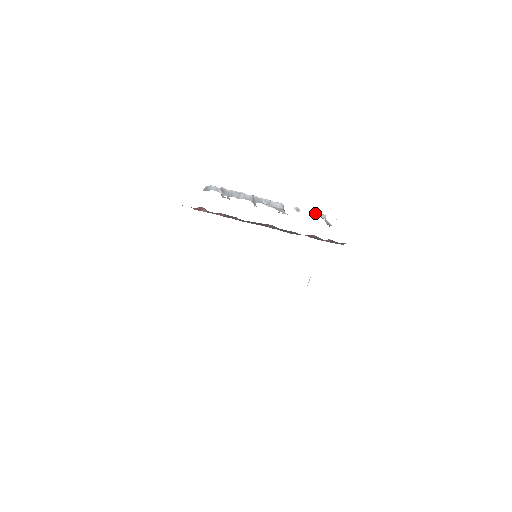
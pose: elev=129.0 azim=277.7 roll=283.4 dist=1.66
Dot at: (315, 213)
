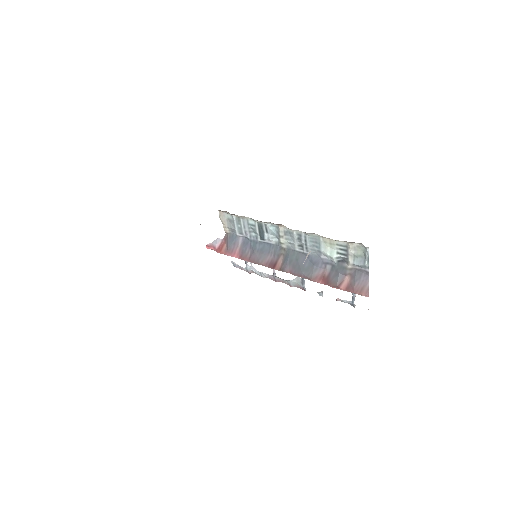
Dot at: (341, 300)
